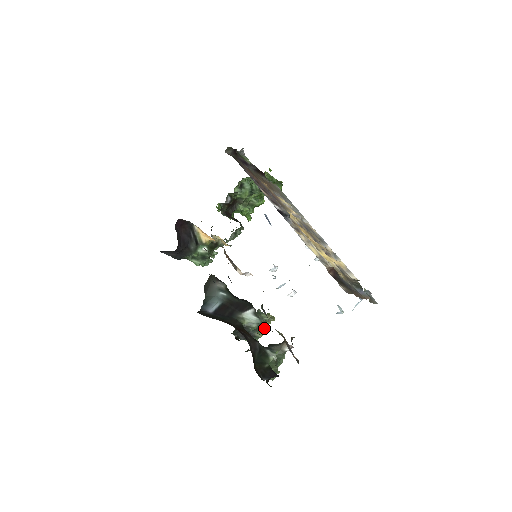
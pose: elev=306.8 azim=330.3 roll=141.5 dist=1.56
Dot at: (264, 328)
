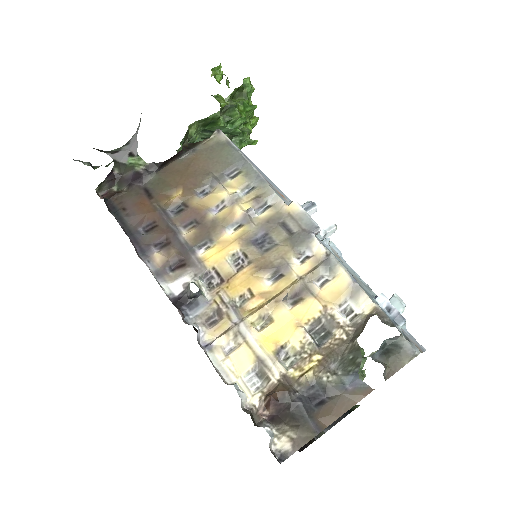
Dot at: occluded
